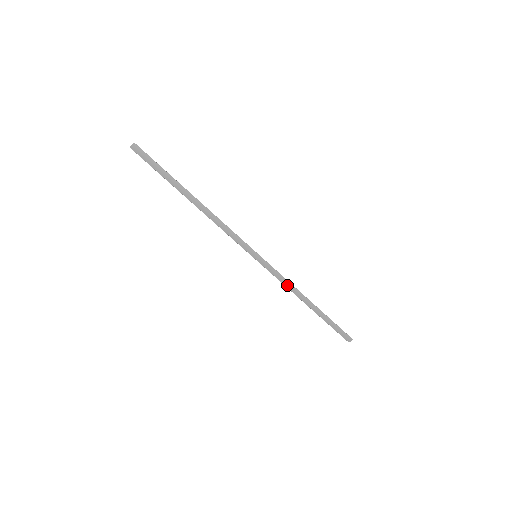
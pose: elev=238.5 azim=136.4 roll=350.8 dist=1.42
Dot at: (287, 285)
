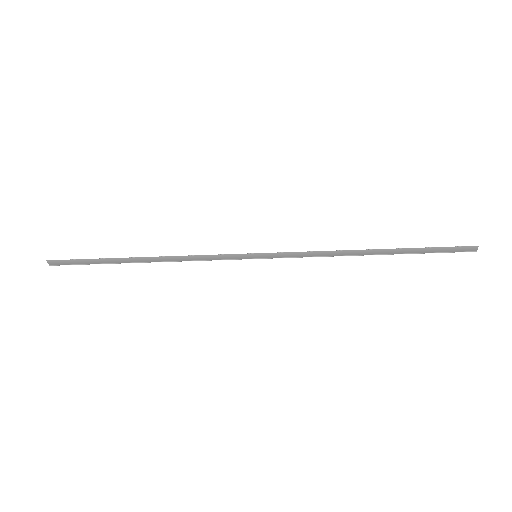
Dot at: (322, 255)
